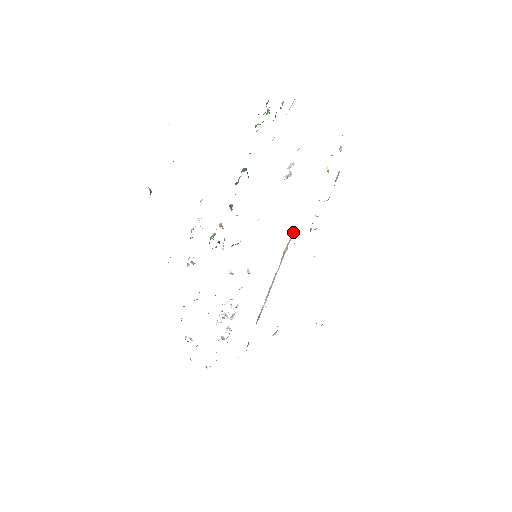
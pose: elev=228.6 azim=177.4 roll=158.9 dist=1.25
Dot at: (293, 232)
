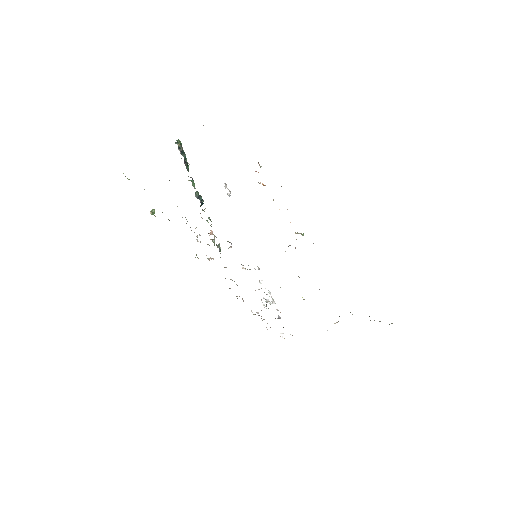
Dot at: occluded
